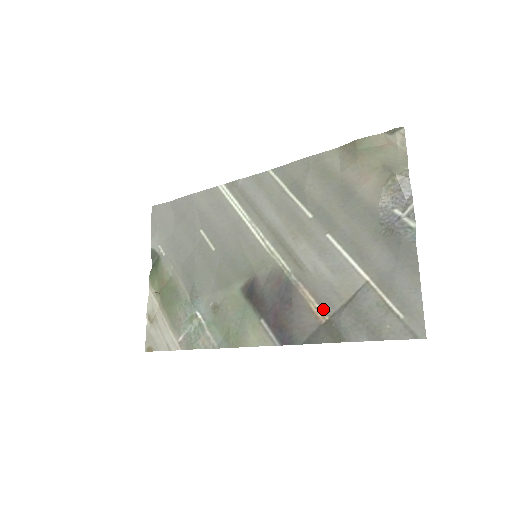
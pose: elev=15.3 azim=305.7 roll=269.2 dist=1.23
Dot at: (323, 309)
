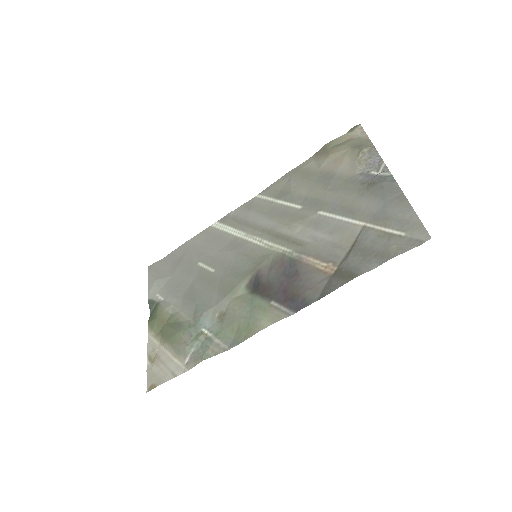
Dot at: (330, 264)
